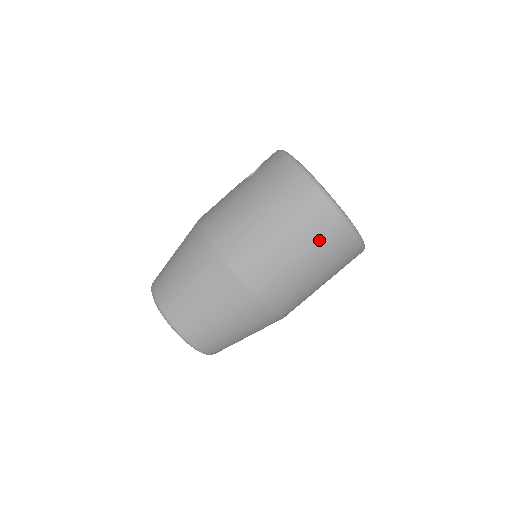
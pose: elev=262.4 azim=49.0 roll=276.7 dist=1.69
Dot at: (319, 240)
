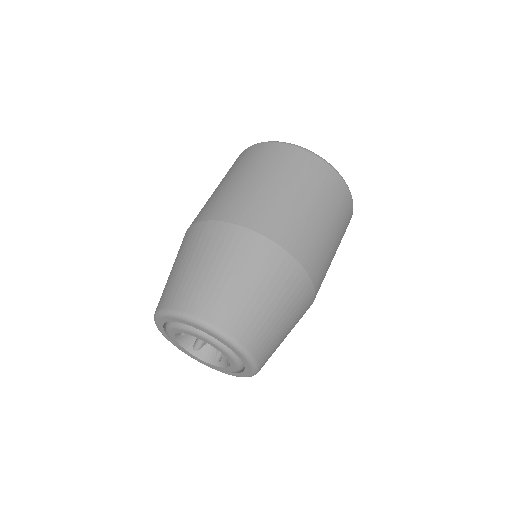
Dot at: (297, 172)
